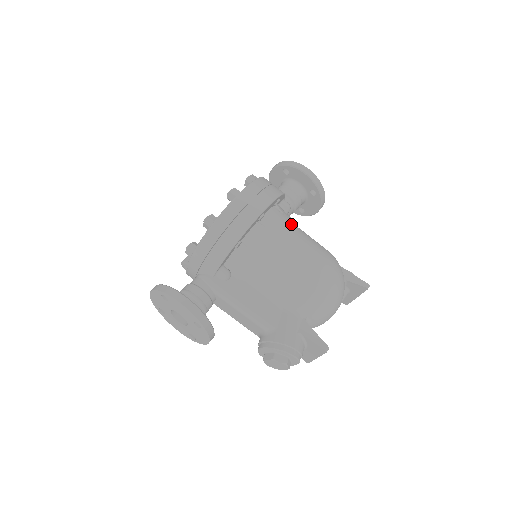
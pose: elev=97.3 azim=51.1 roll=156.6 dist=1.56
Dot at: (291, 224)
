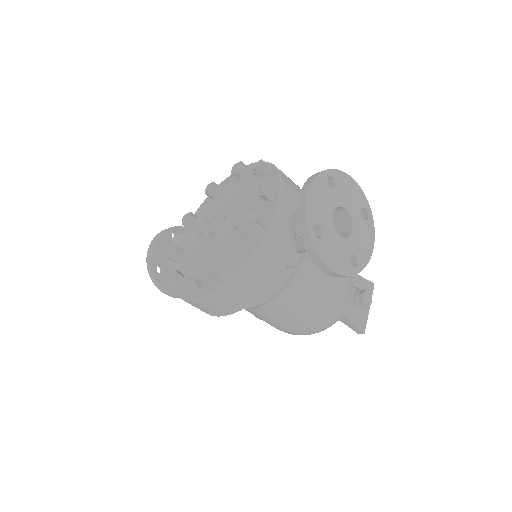
Dot at: (278, 296)
